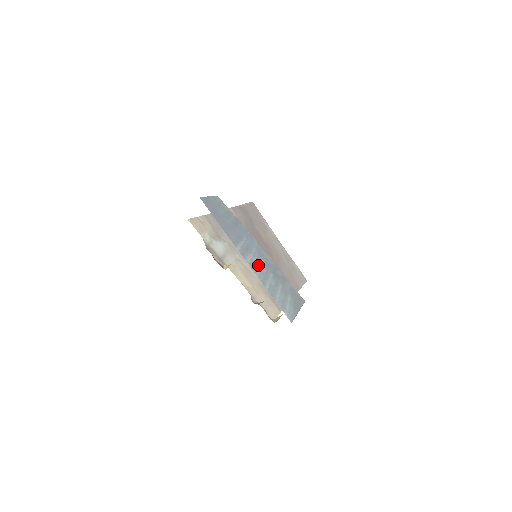
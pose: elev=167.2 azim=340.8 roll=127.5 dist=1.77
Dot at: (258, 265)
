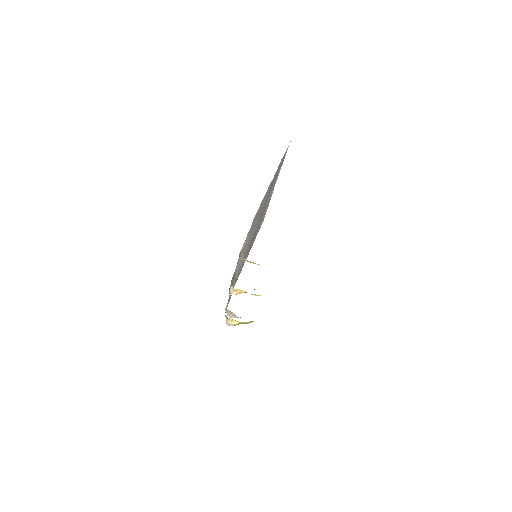
Dot at: occluded
